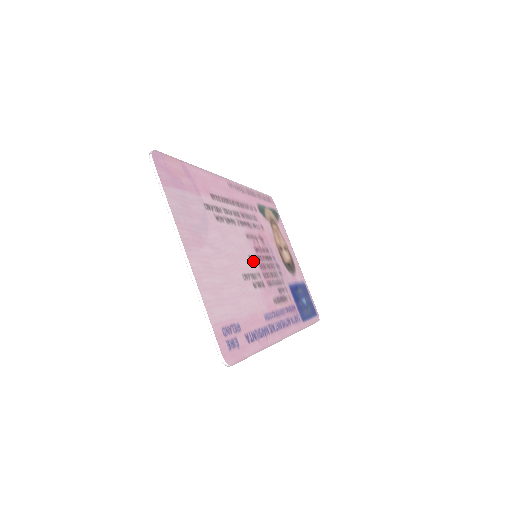
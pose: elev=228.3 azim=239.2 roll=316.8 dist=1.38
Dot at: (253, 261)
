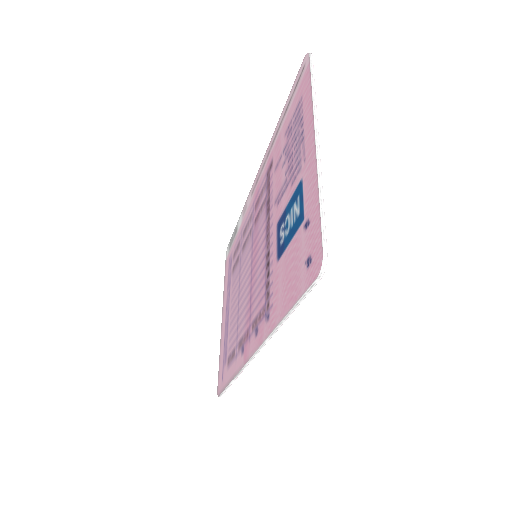
Dot at: occluded
